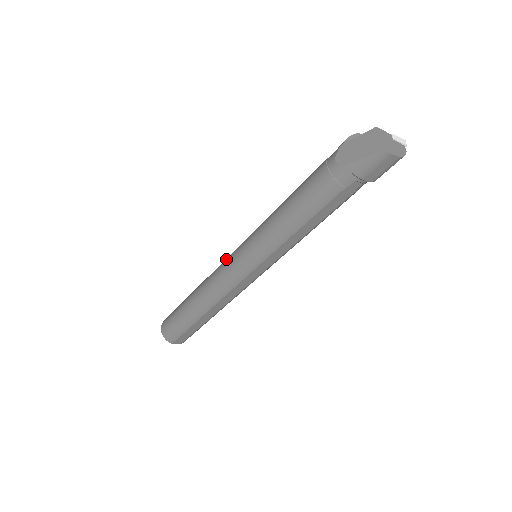
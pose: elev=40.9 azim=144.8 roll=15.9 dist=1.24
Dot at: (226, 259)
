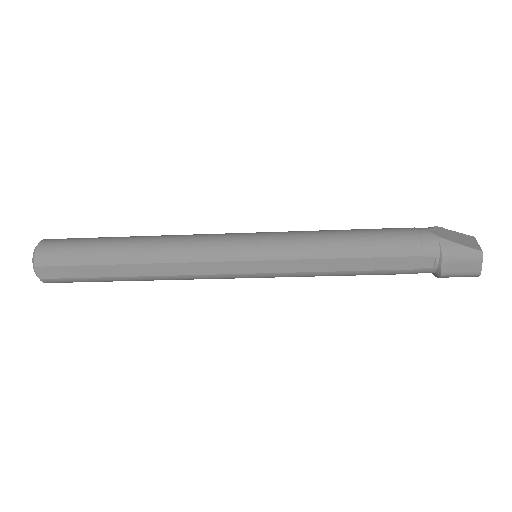
Dot at: occluded
